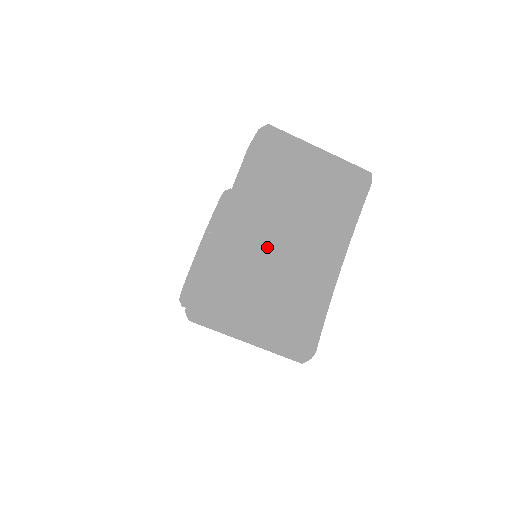
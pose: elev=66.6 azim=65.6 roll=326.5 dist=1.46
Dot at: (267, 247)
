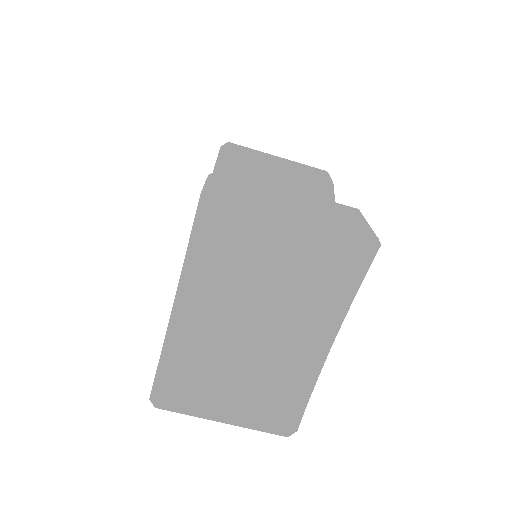
Dot at: (231, 339)
